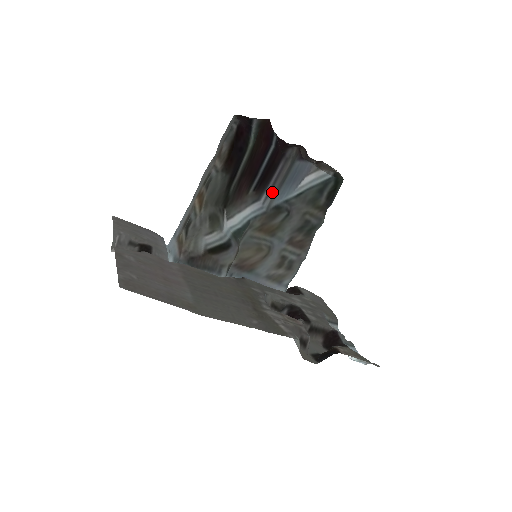
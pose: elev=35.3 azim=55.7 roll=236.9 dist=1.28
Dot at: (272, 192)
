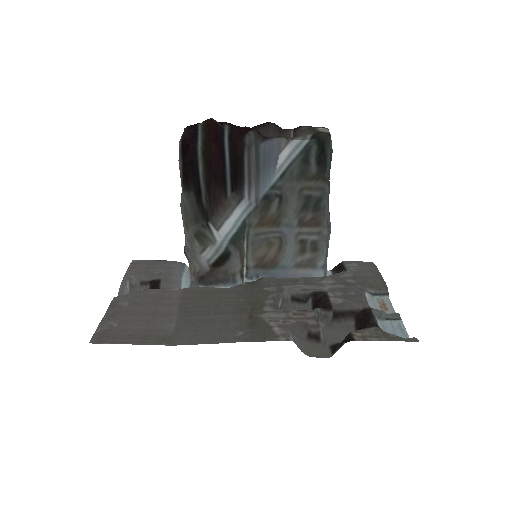
Dot at: (252, 185)
